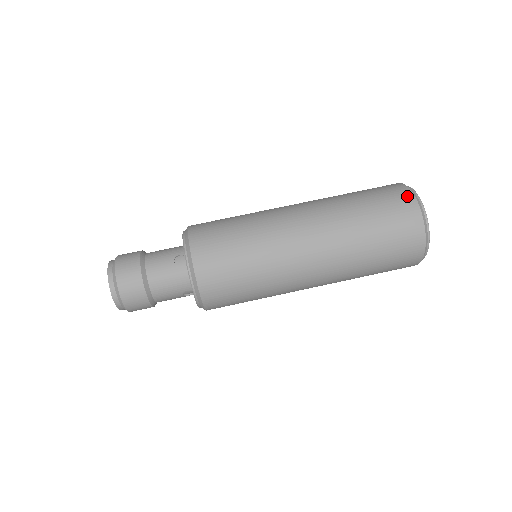
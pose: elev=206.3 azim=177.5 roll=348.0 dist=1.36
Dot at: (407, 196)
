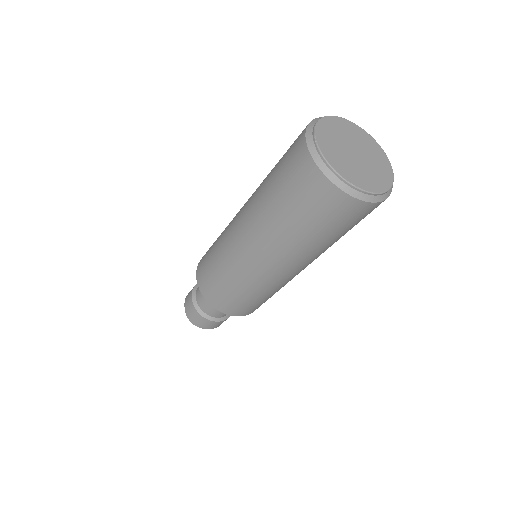
Dot at: (309, 168)
